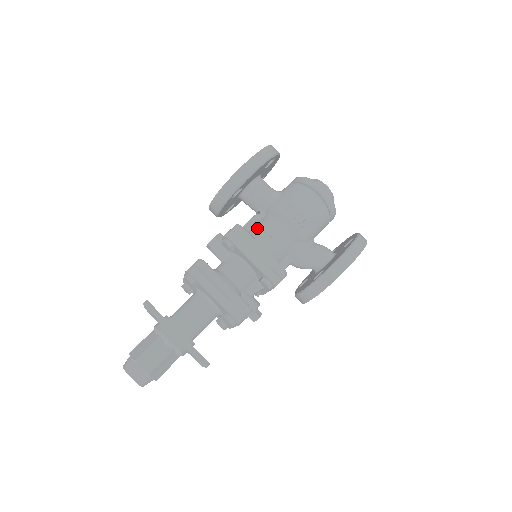
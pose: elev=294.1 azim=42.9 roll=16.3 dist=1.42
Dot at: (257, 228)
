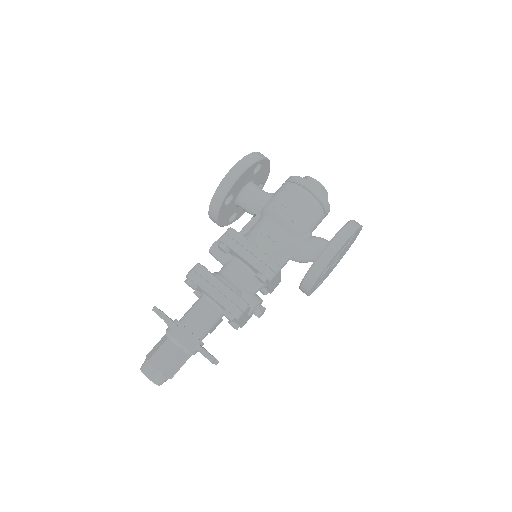
Dot at: (252, 229)
